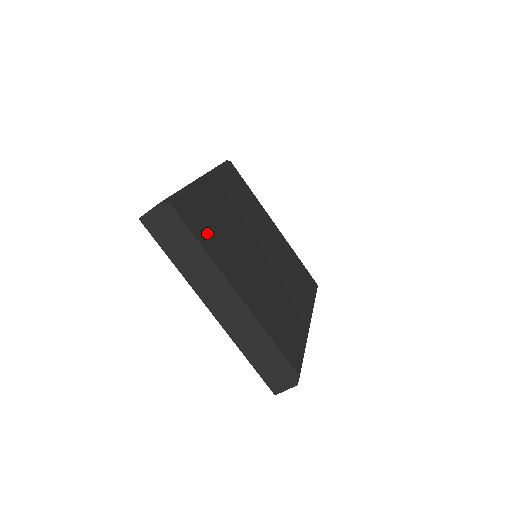
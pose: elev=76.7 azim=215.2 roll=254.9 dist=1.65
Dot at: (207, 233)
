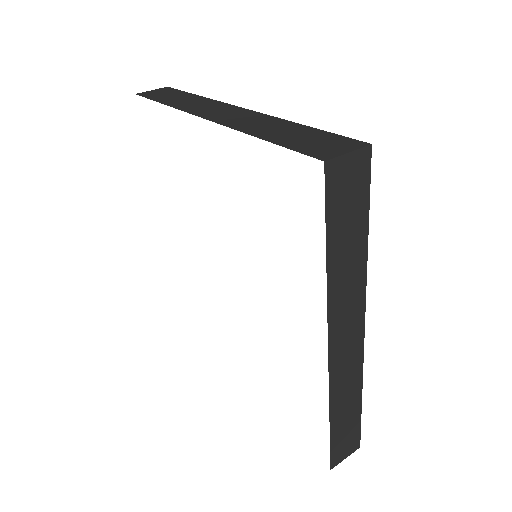
Dot at: occluded
